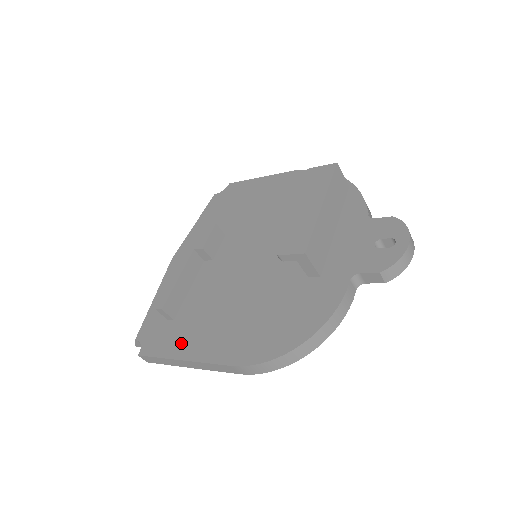
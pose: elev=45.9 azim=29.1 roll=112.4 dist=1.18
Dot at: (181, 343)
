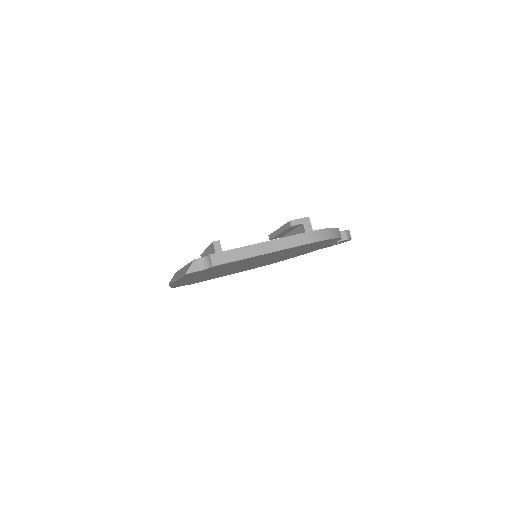
Dot at: occluded
